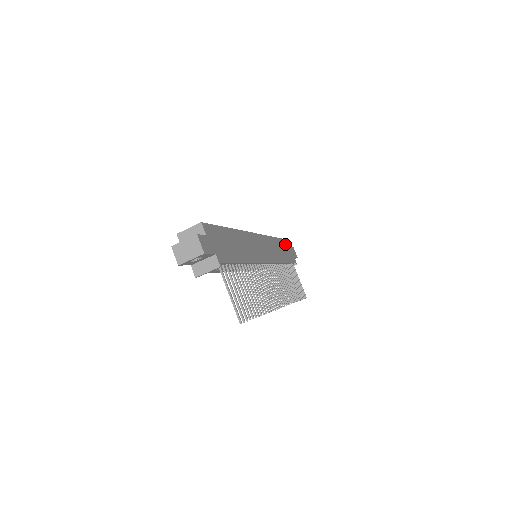
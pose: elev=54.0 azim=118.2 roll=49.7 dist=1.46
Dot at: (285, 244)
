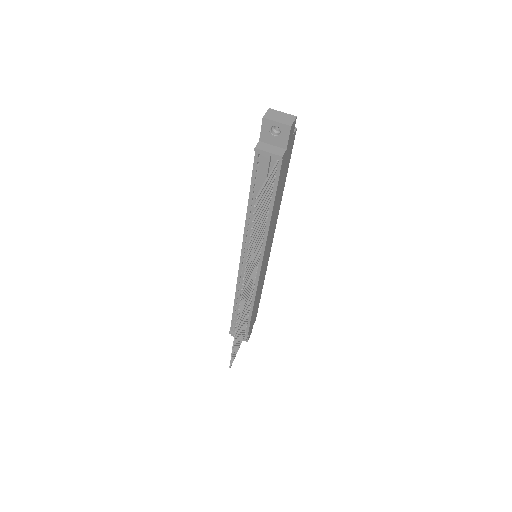
Dot at: (256, 312)
